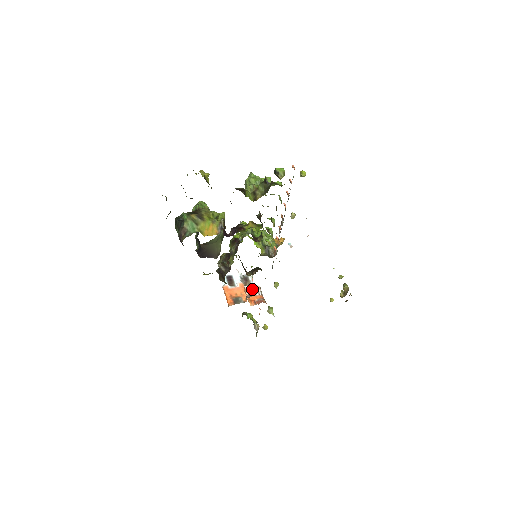
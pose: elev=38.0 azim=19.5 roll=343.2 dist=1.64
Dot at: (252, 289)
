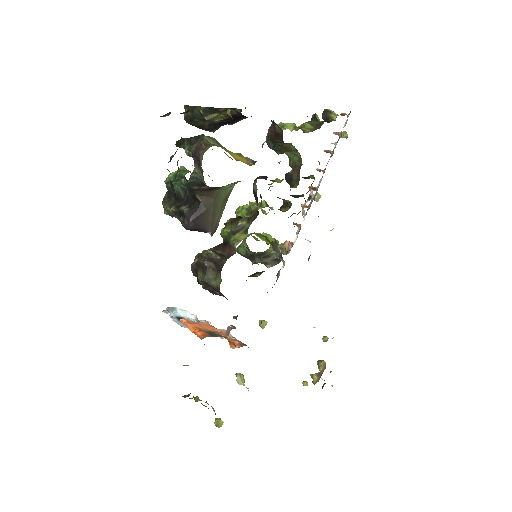
Dot at: (223, 332)
